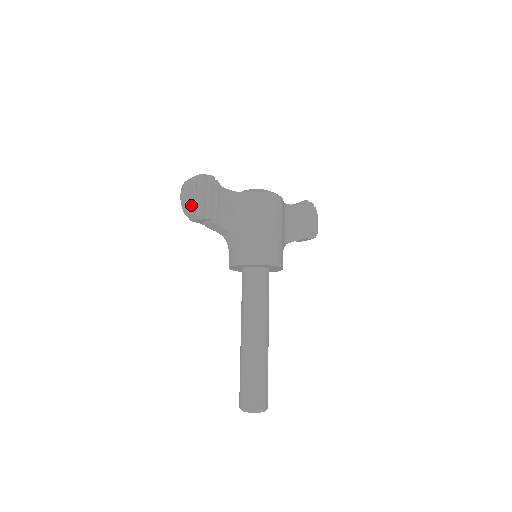
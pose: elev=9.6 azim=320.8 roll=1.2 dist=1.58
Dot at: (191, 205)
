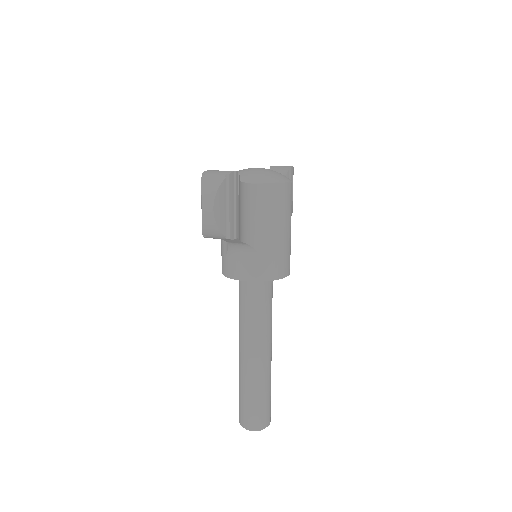
Dot at: (222, 226)
